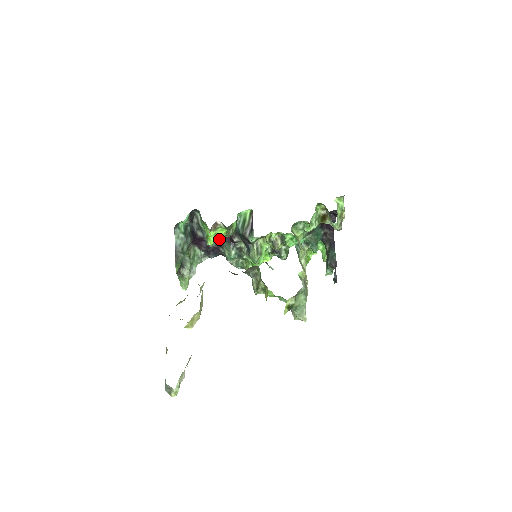
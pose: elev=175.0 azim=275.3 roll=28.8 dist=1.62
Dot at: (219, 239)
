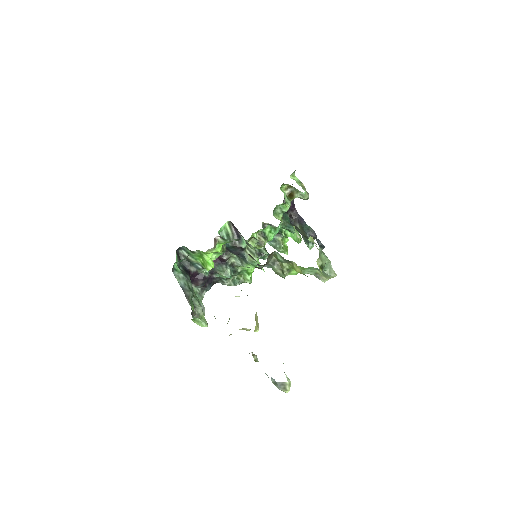
Dot at: occluded
